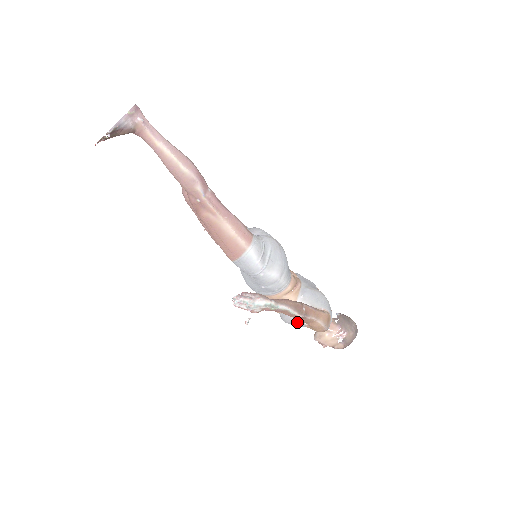
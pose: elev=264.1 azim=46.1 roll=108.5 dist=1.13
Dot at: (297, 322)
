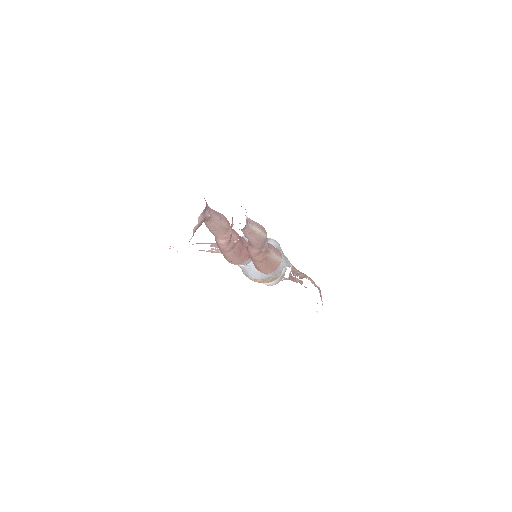
Dot at: occluded
